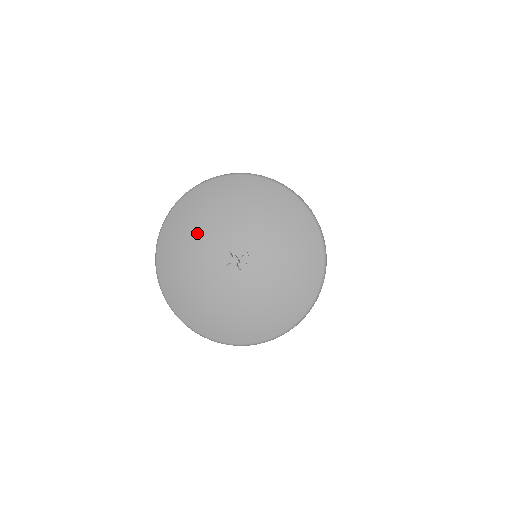
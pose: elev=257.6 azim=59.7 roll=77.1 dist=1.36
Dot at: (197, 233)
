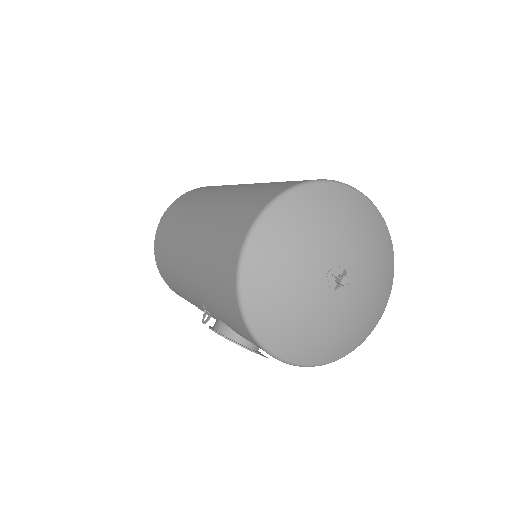
Dot at: (290, 278)
